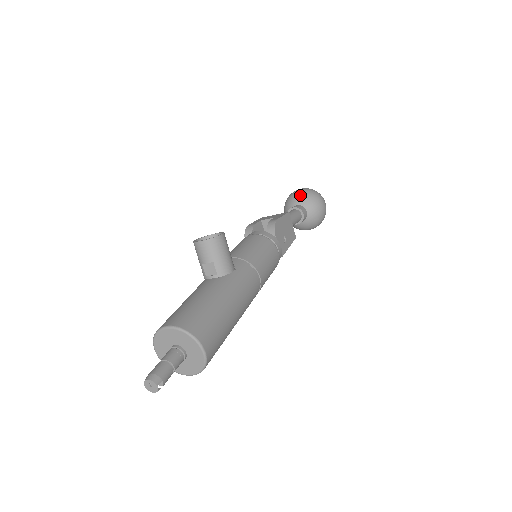
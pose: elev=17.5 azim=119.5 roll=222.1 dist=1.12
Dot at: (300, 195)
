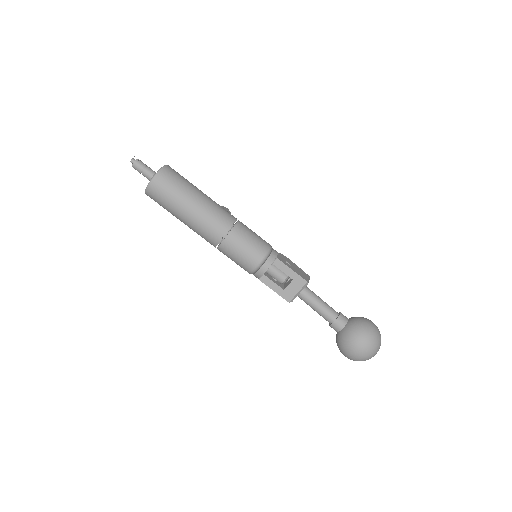
Dot at: occluded
